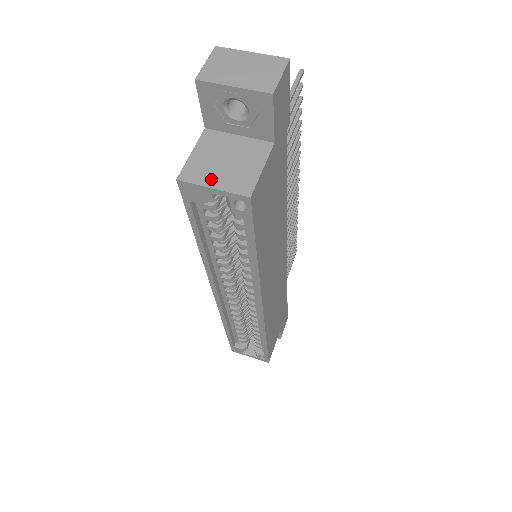
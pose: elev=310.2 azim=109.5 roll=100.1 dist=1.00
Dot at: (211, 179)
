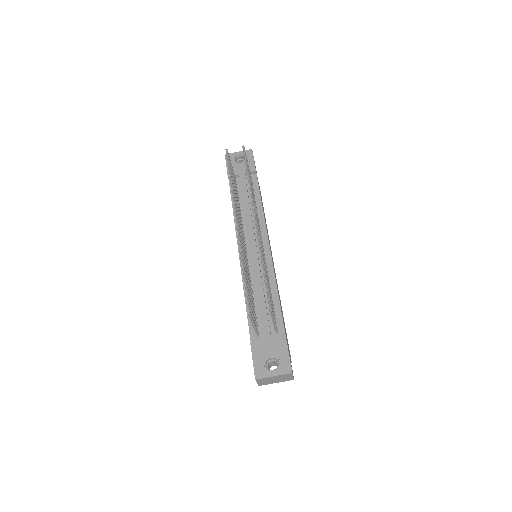
Dot at: occluded
